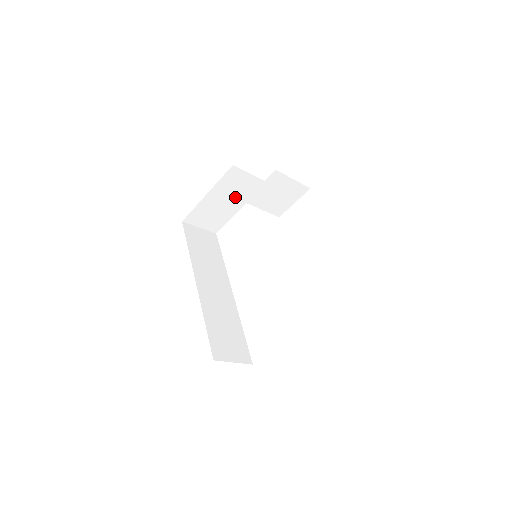
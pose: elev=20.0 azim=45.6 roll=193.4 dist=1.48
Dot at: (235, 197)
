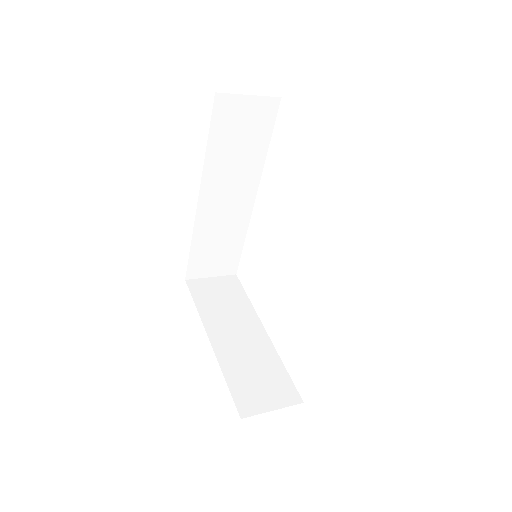
Dot at: occluded
